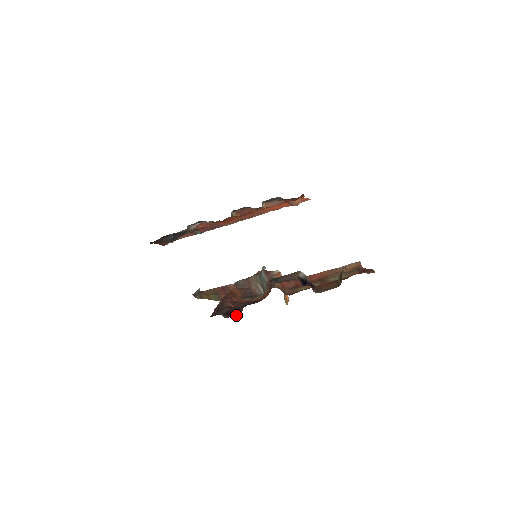
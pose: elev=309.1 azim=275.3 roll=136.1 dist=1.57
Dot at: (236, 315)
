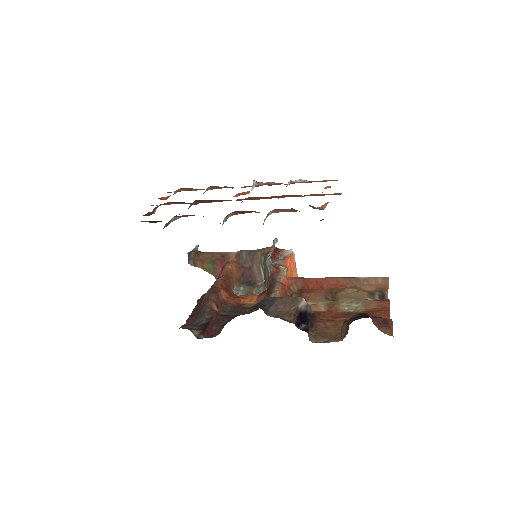
Dot at: (212, 337)
